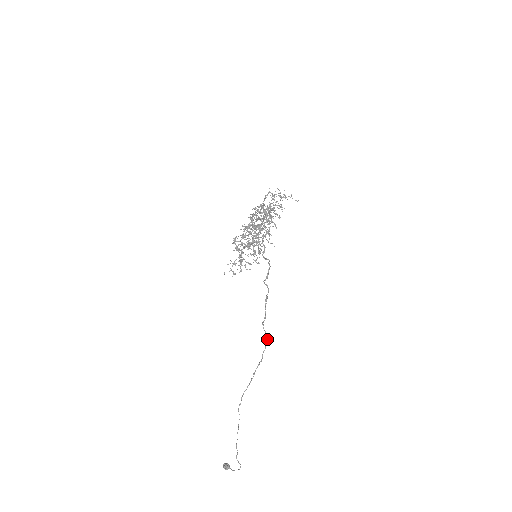
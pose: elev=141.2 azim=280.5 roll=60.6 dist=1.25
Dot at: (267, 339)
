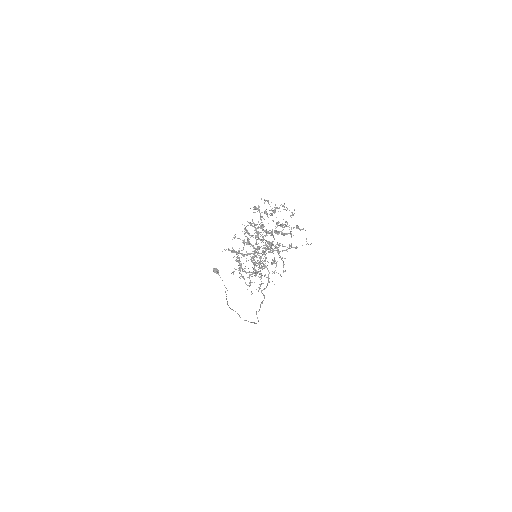
Dot at: occluded
